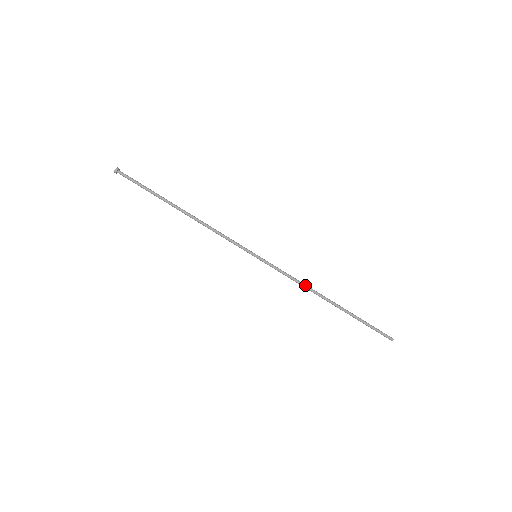
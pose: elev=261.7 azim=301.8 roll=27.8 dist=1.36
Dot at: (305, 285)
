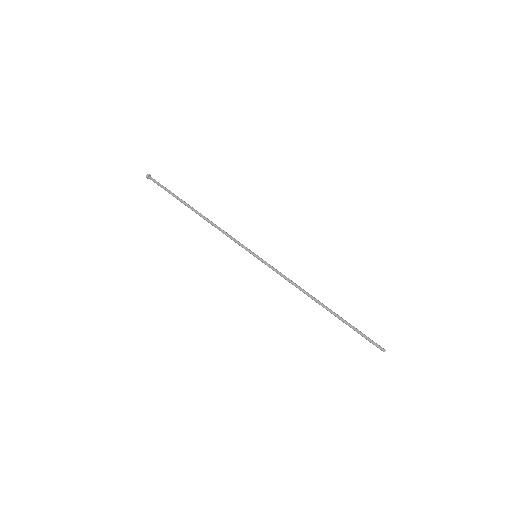
Dot at: (299, 286)
